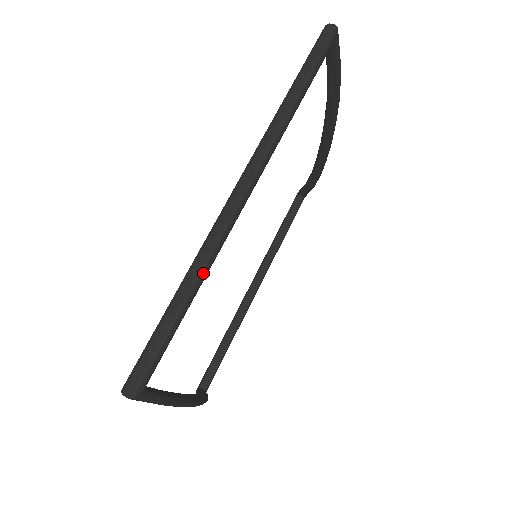
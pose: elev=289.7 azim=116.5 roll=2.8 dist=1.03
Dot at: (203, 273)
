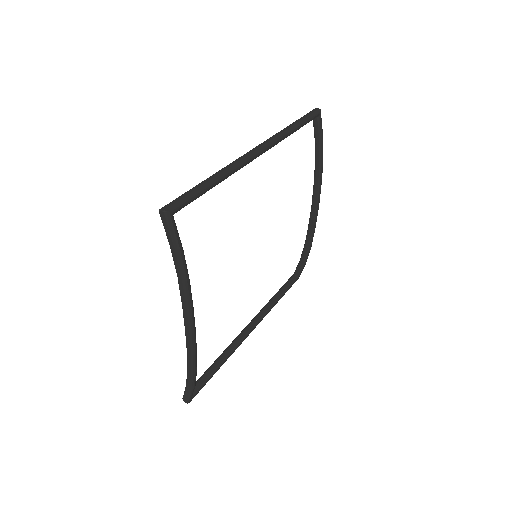
Dot at: (224, 174)
